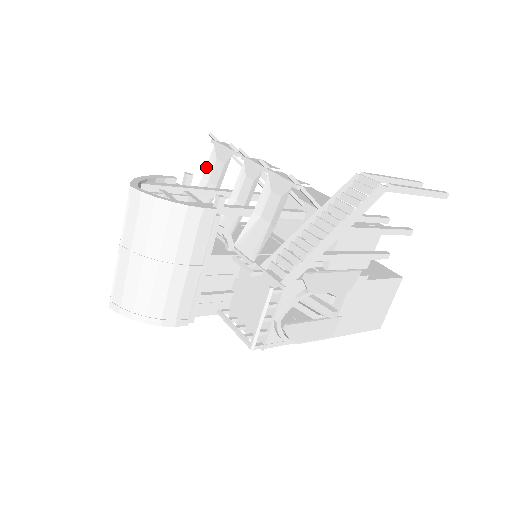
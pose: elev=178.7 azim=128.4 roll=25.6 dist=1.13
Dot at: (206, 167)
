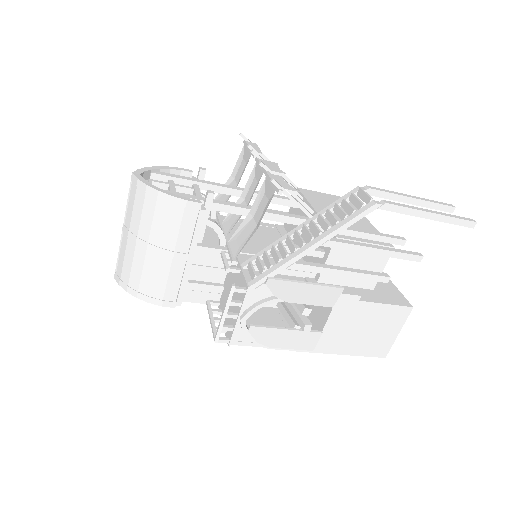
Dot at: (235, 165)
